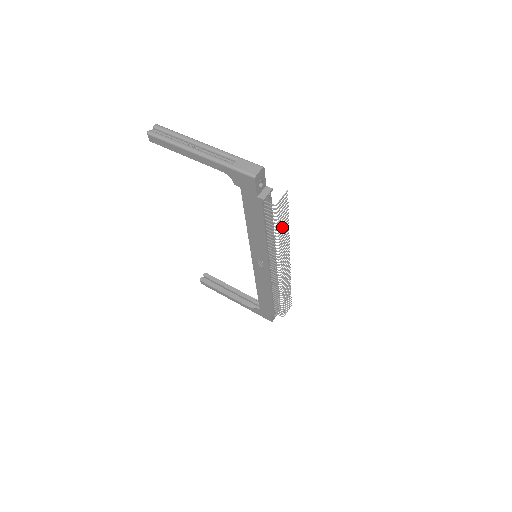
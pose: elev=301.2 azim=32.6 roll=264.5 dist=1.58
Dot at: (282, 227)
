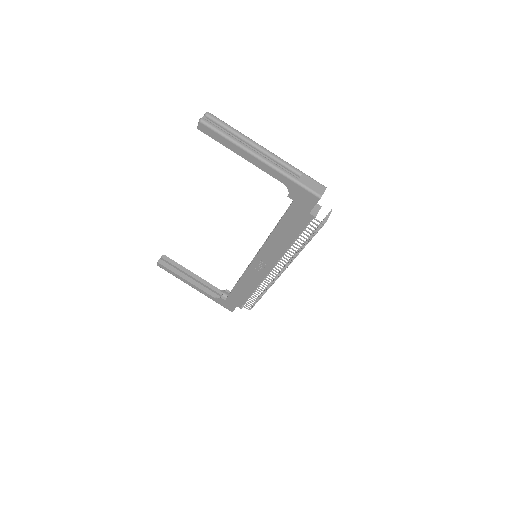
Dot at: (309, 239)
